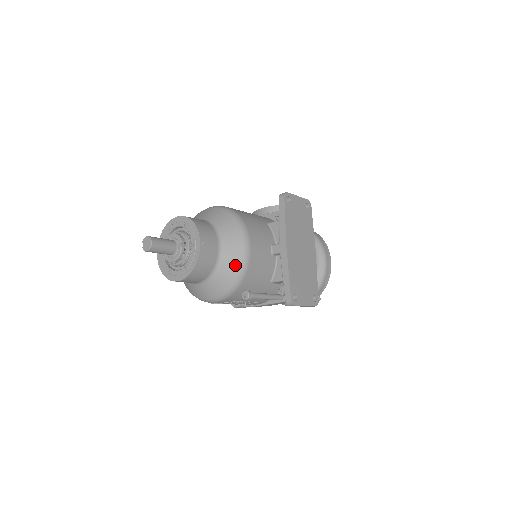
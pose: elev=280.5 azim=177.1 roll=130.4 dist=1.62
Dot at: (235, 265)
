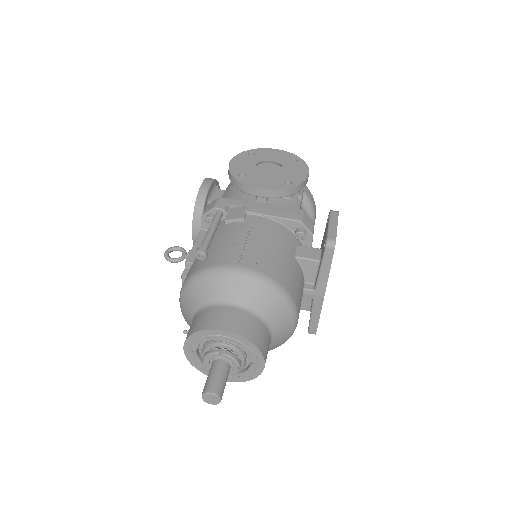
Dot at: (281, 343)
